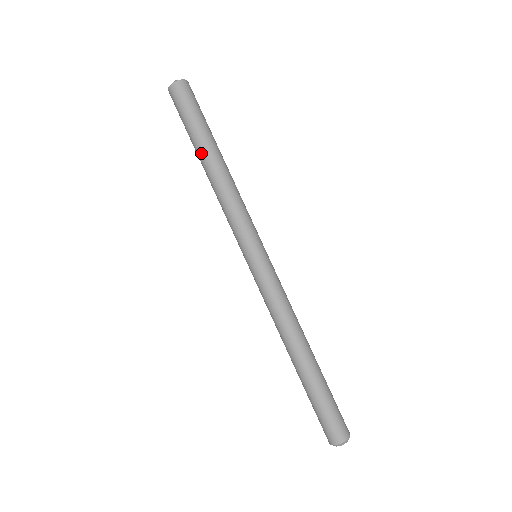
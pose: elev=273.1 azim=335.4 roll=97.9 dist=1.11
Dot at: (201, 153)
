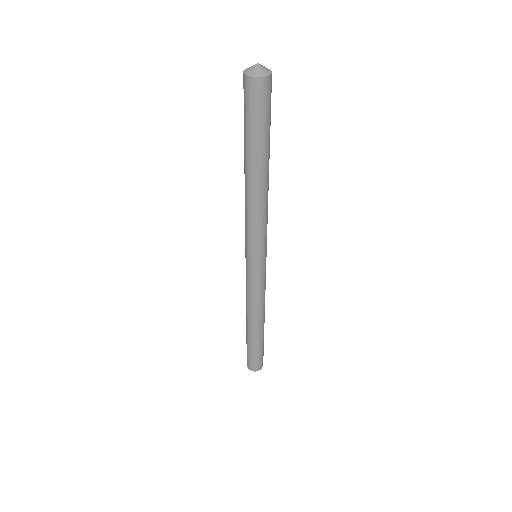
Dot at: (251, 165)
